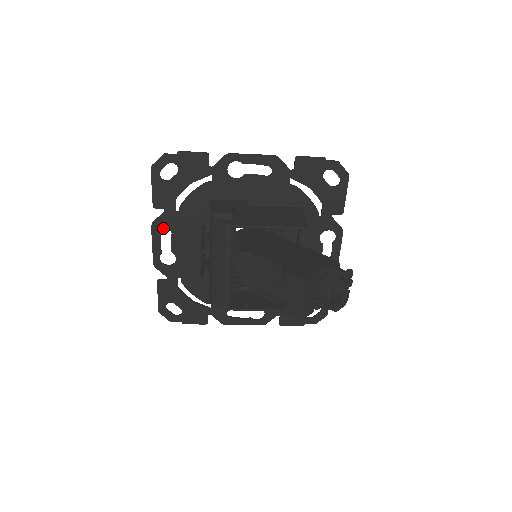
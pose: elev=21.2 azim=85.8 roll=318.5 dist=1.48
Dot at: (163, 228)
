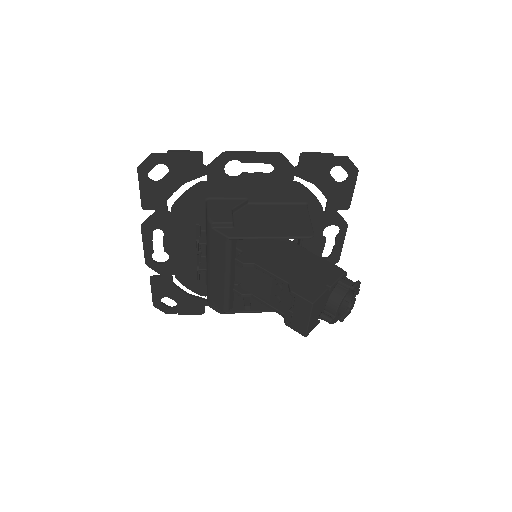
Dot at: (154, 229)
